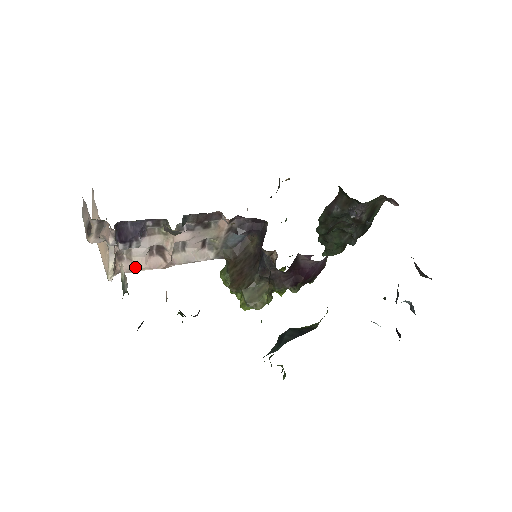
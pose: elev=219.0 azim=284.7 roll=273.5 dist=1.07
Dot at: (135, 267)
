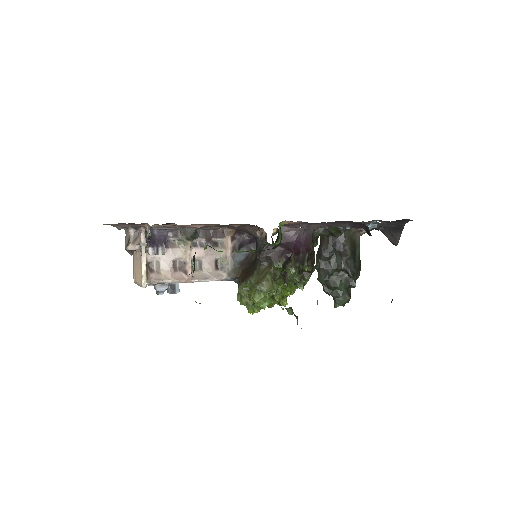
Dot at: (163, 277)
